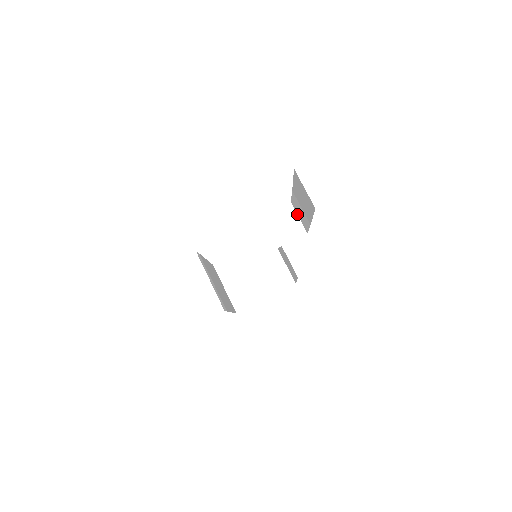
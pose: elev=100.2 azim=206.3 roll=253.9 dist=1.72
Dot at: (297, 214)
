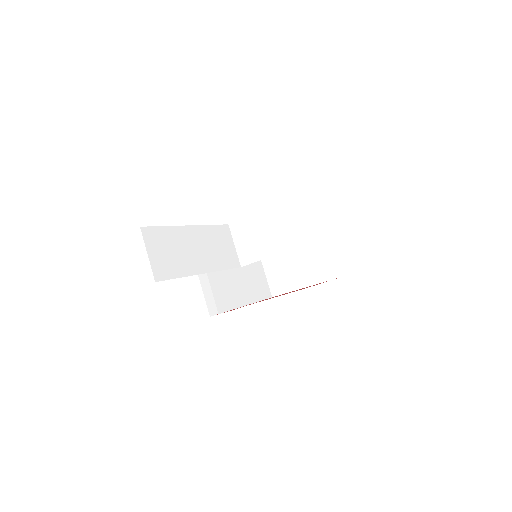
Dot at: (285, 220)
